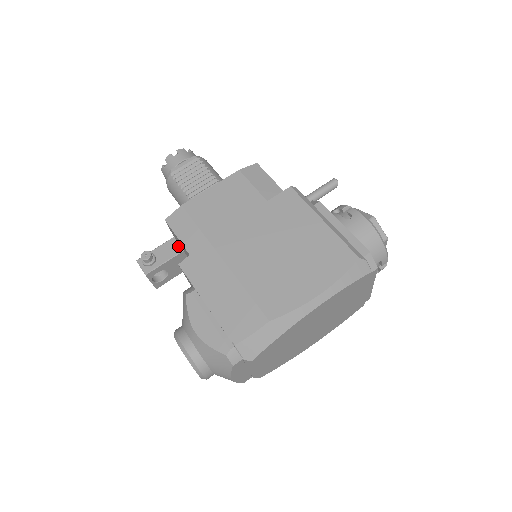
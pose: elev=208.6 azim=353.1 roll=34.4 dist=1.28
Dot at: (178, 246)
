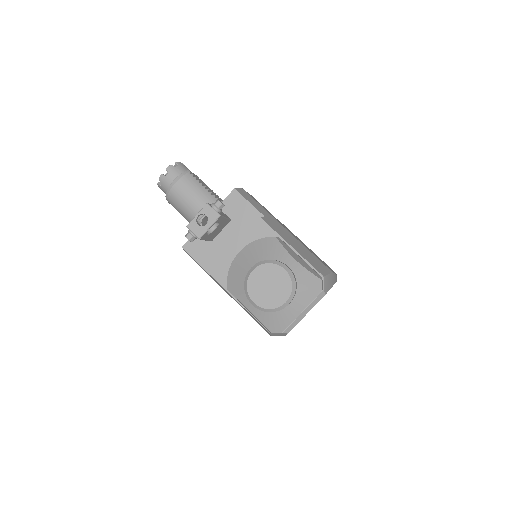
Dot at: (226, 215)
